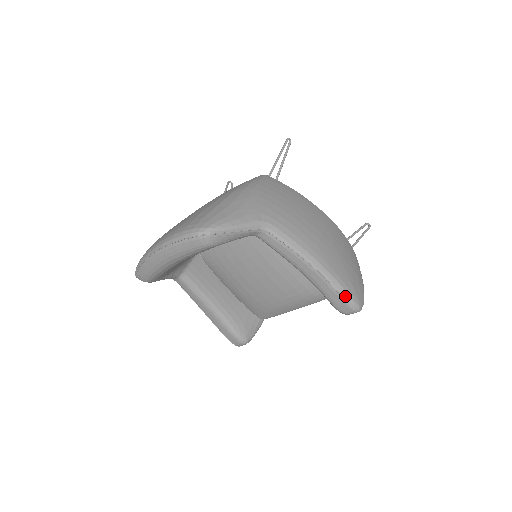
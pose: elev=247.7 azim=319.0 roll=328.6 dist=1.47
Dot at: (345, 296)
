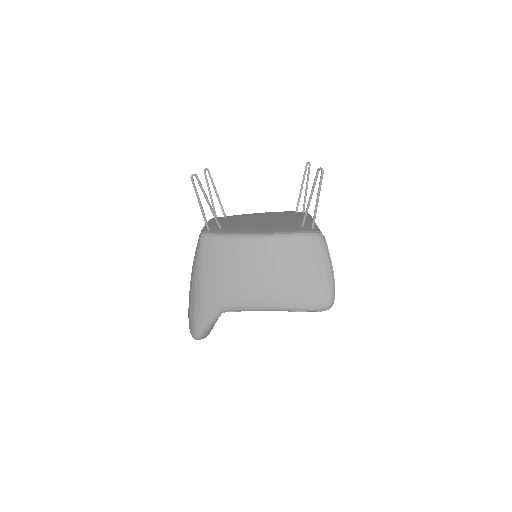
Dot at: (310, 311)
